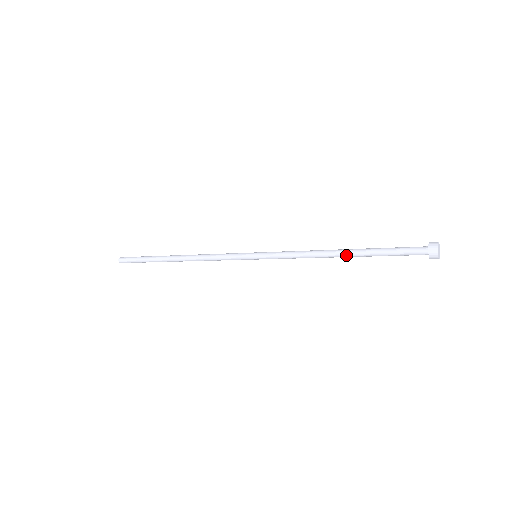
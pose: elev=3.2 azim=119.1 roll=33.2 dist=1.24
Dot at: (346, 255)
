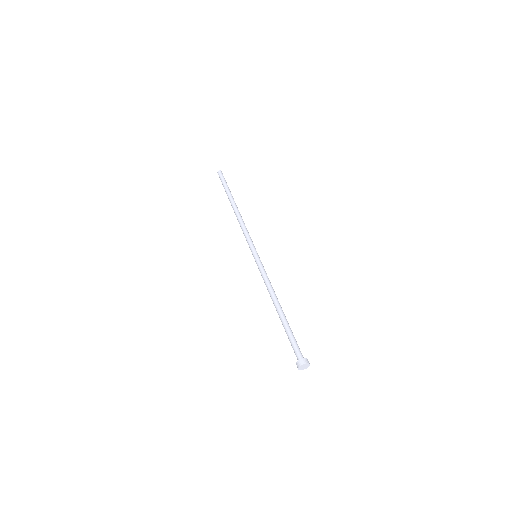
Dot at: occluded
